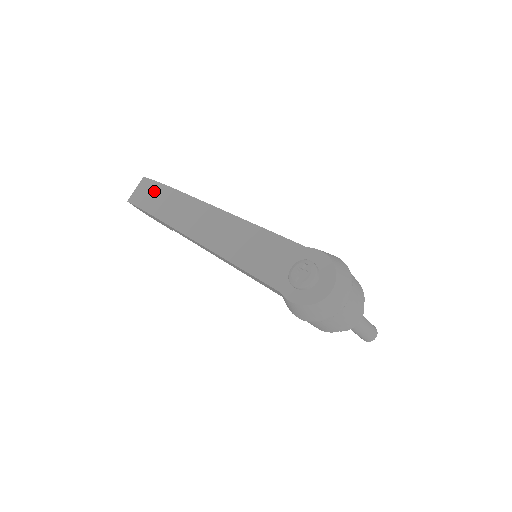
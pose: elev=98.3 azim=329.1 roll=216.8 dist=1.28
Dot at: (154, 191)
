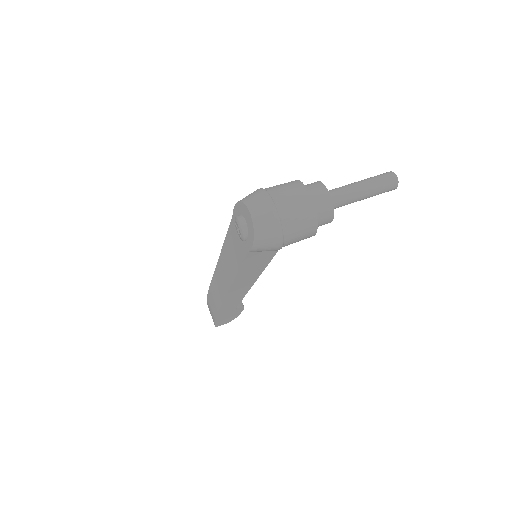
Dot at: (209, 305)
